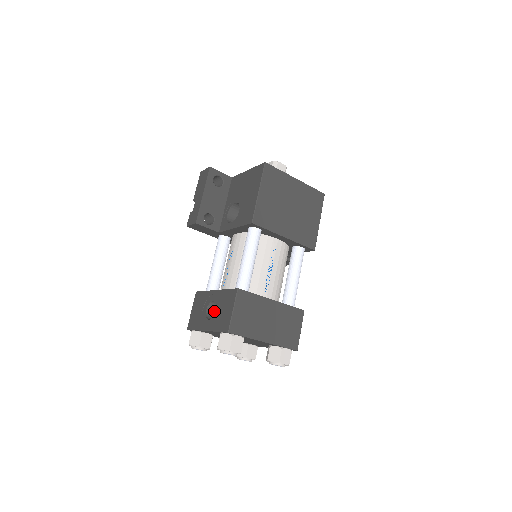
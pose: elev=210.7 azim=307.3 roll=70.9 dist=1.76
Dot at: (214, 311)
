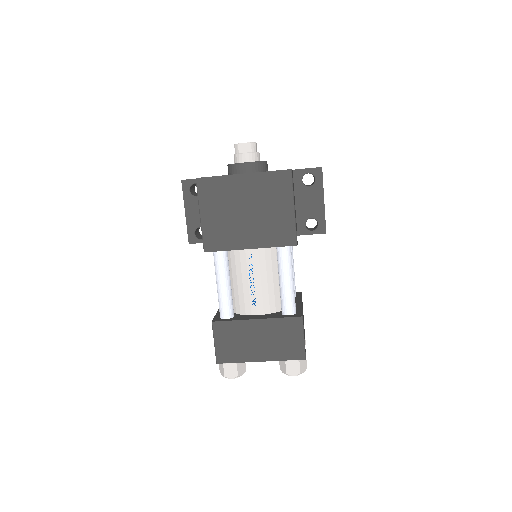
Dot at: occluded
